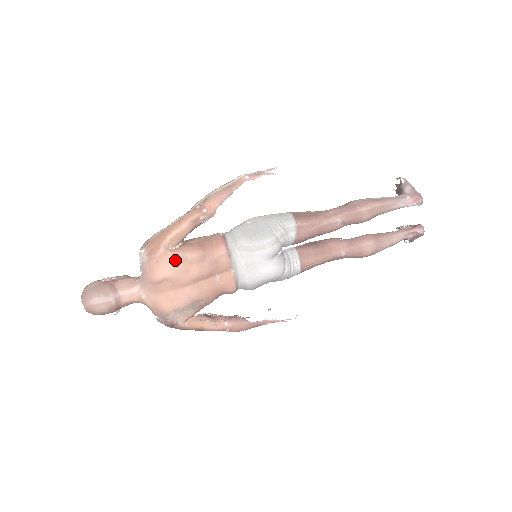
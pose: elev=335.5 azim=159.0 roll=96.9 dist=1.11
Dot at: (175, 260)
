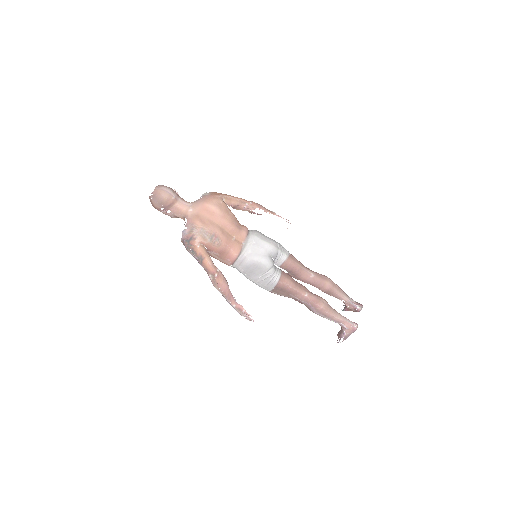
Dot at: (223, 206)
